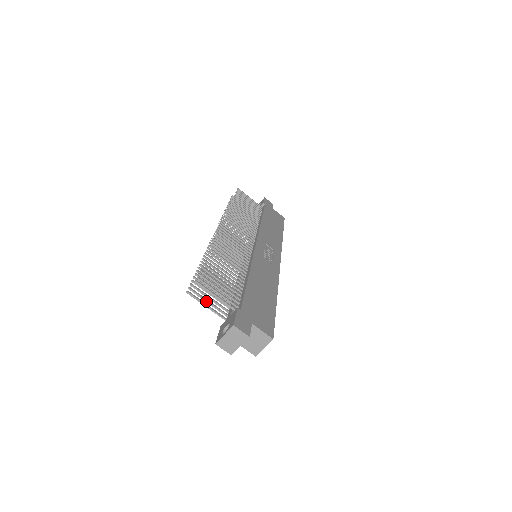
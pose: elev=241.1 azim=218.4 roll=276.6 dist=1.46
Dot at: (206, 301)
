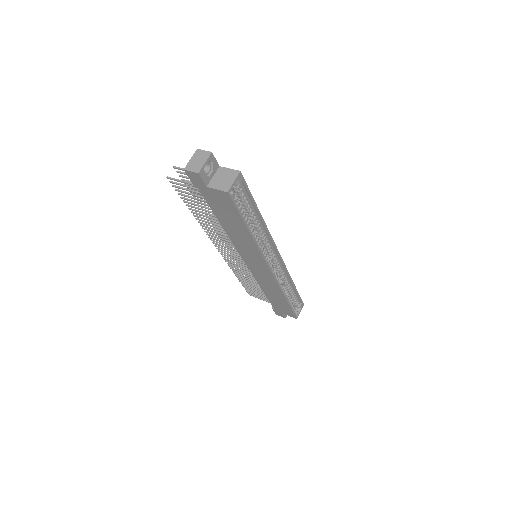
Dot at: (184, 185)
